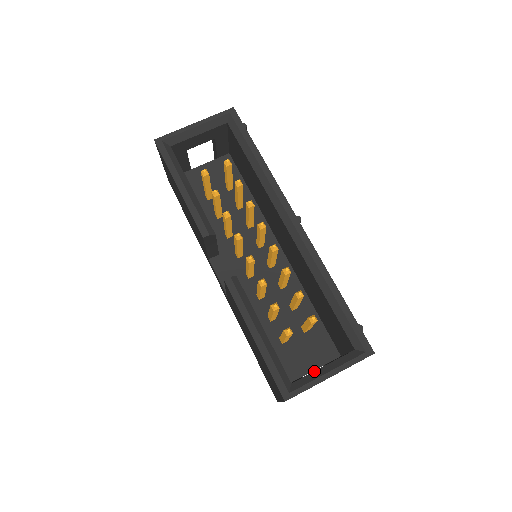
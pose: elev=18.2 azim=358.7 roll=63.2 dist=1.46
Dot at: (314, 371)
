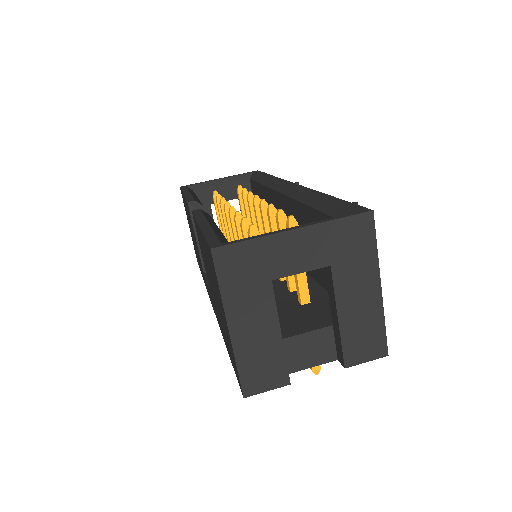
Dot at: occluded
